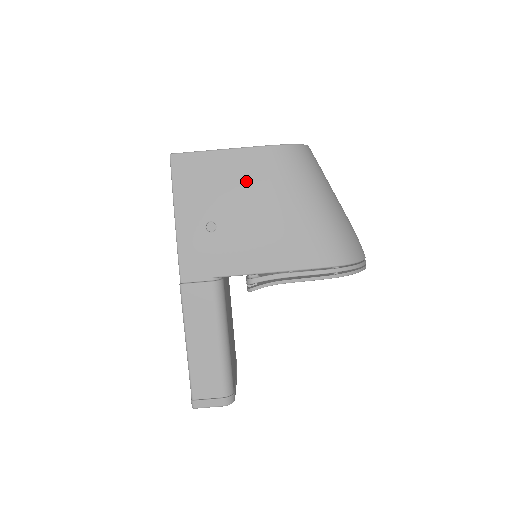
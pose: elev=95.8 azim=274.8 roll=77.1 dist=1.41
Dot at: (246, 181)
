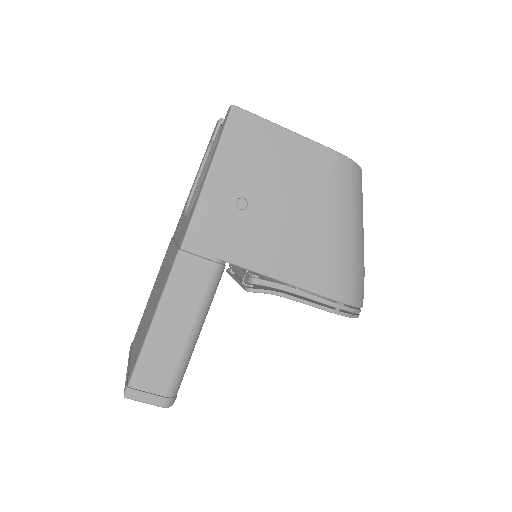
Dot at: (298, 174)
